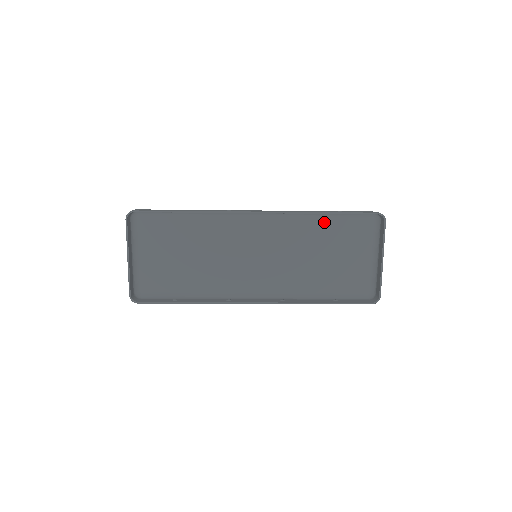
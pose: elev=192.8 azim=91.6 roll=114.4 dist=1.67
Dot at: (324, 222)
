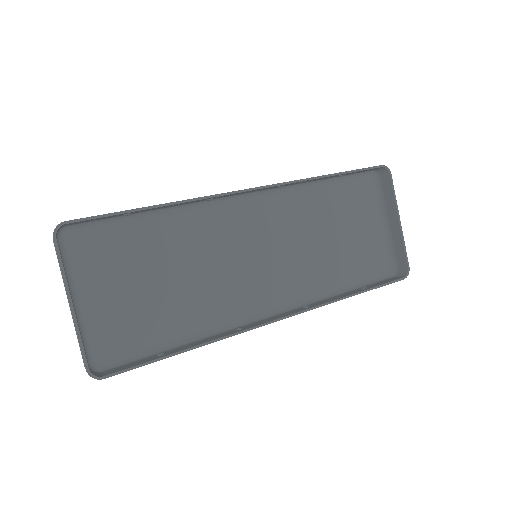
Dot at: (322, 193)
